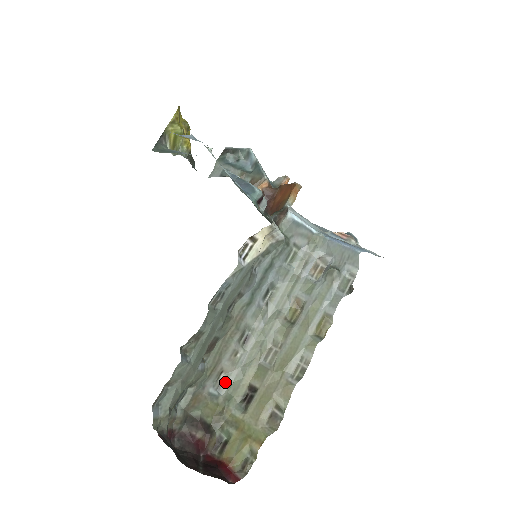
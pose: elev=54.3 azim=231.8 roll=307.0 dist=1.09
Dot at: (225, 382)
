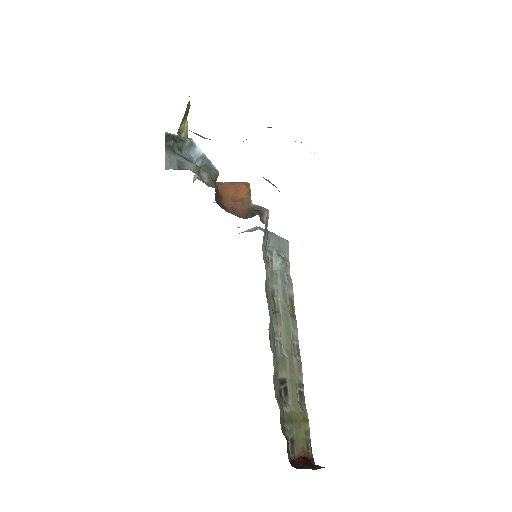
Dot at: (275, 387)
